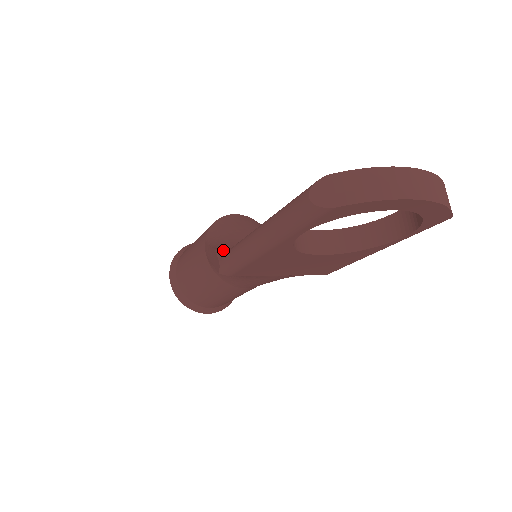
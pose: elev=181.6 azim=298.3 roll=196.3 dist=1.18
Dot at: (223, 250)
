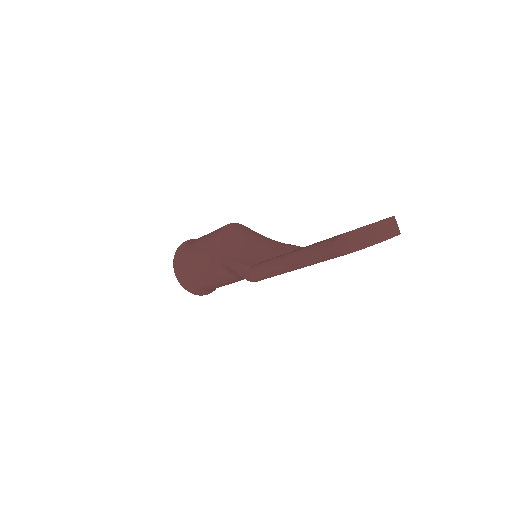
Dot at: (246, 264)
